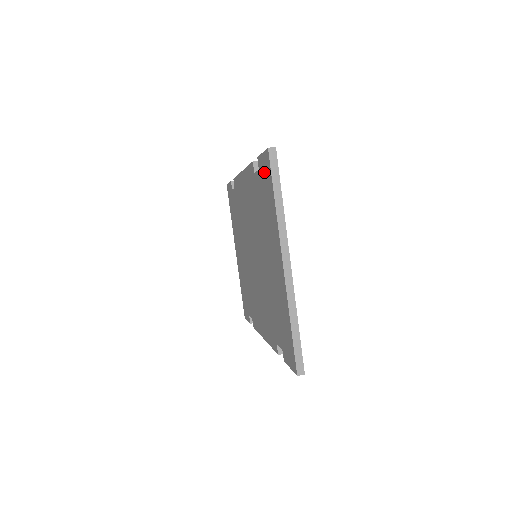
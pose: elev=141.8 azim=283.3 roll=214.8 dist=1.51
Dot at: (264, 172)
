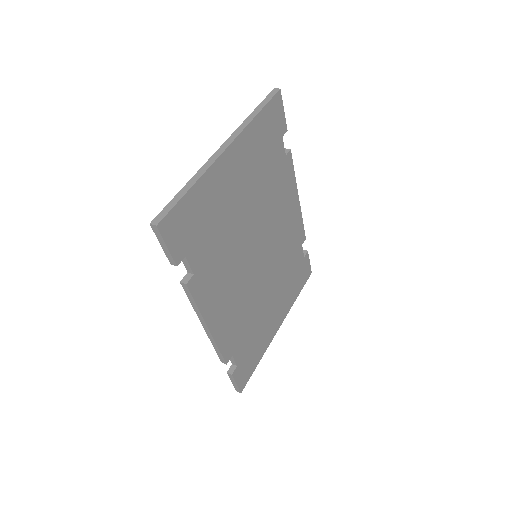
Dot at: occluded
